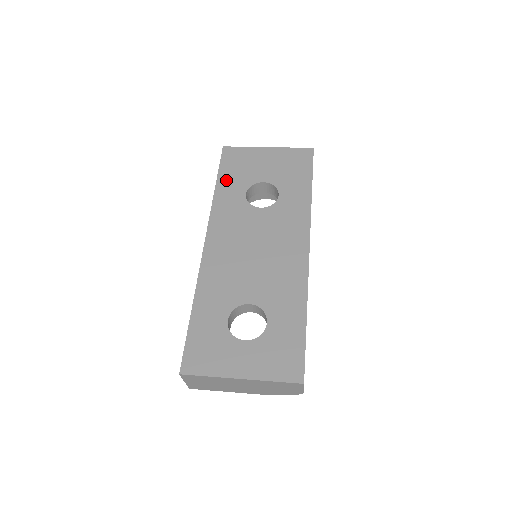
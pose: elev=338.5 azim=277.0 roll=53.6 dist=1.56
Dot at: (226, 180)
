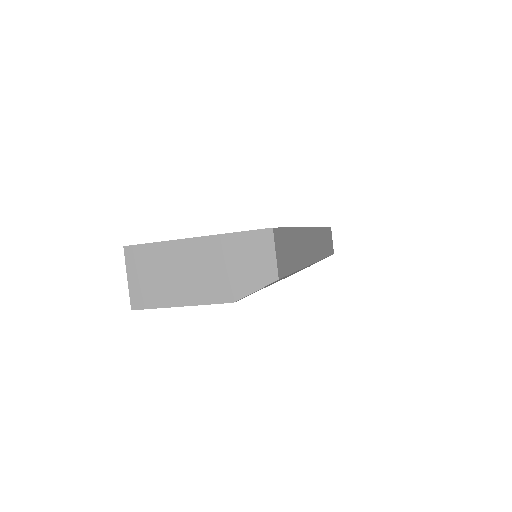
Dot at: occluded
